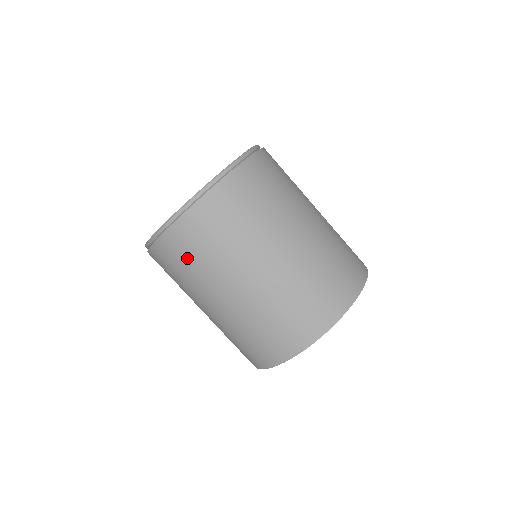
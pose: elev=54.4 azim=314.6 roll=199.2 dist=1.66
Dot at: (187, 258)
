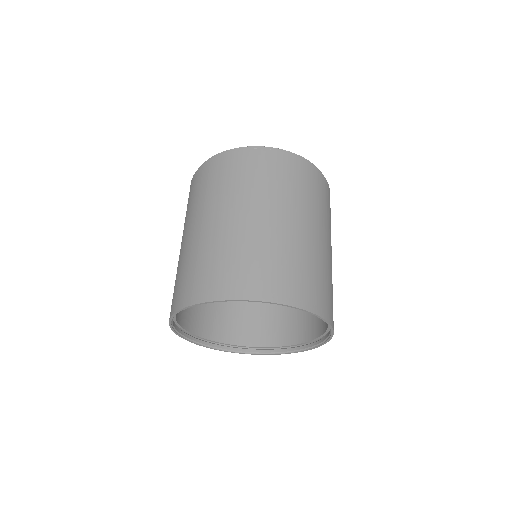
Dot at: (249, 172)
